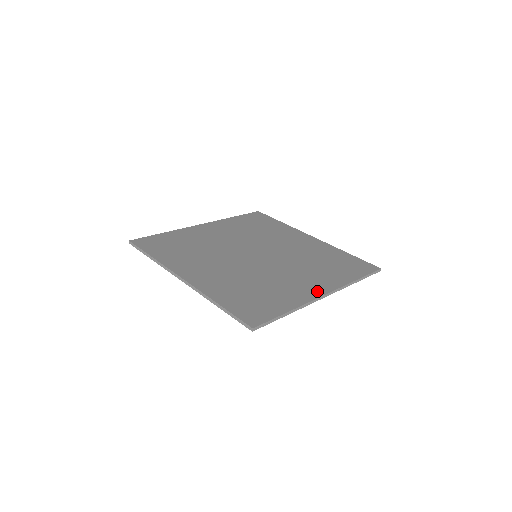
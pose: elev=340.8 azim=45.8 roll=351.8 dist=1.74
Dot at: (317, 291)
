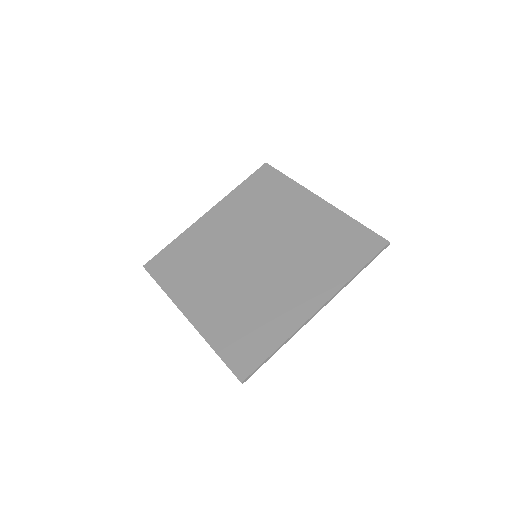
Dot at: (309, 307)
